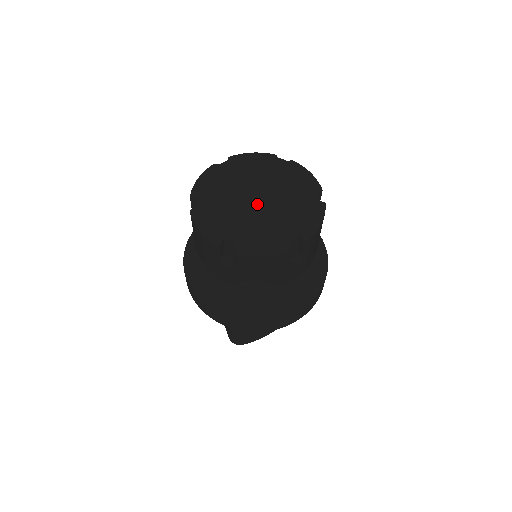
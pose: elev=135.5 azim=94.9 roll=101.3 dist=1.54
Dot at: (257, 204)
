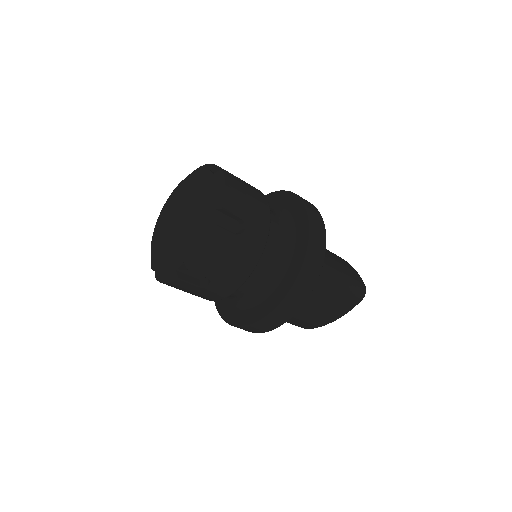
Dot at: (173, 230)
